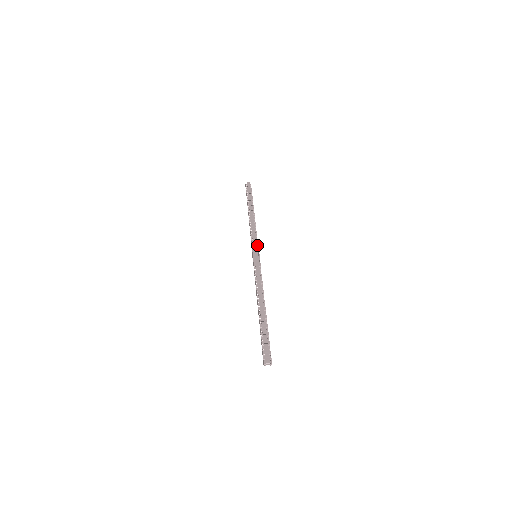
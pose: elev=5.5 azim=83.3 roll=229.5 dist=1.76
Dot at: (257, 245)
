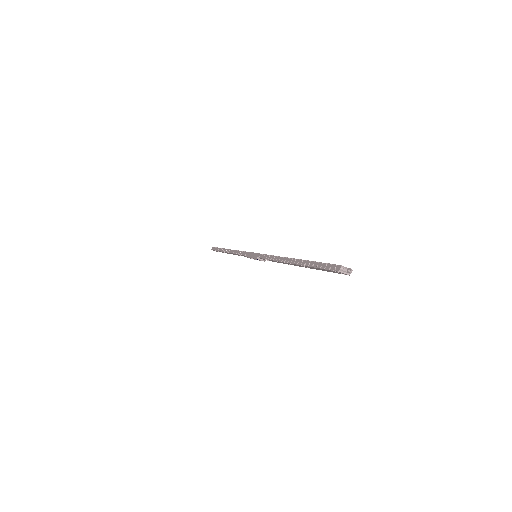
Dot at: occluded
